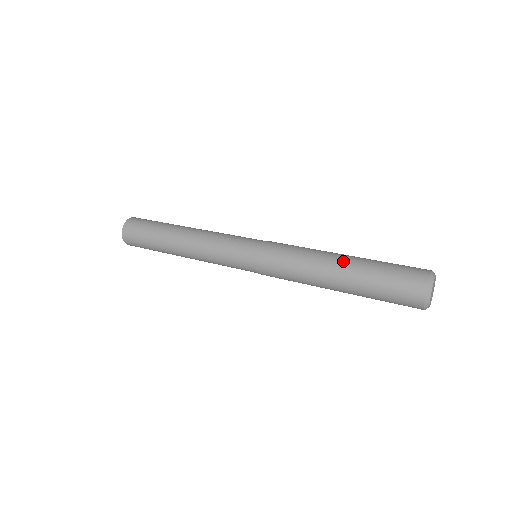
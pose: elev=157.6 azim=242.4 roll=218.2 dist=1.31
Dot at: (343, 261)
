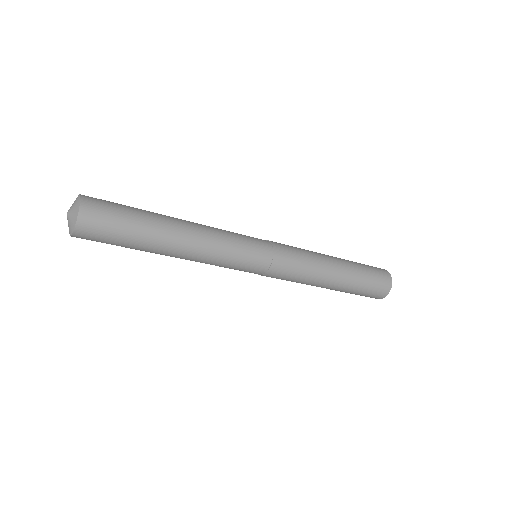
Dot at: (339, 260)
